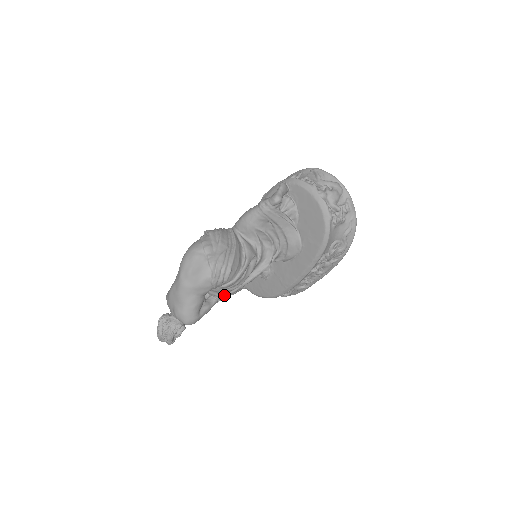
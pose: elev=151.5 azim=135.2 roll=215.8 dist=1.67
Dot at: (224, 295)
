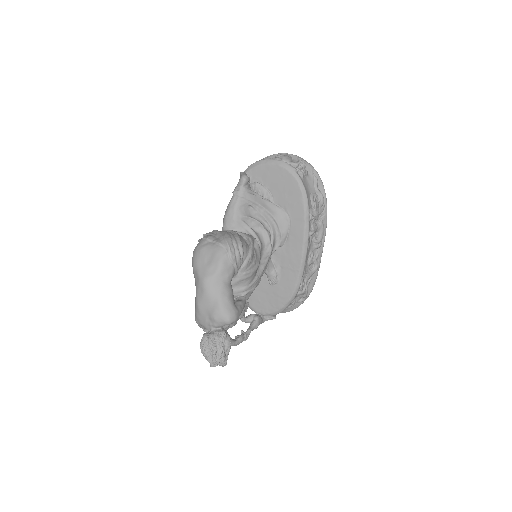
Dot at: (249, 287)
